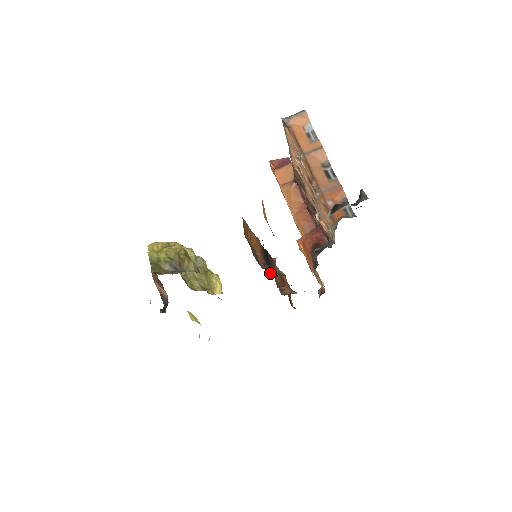
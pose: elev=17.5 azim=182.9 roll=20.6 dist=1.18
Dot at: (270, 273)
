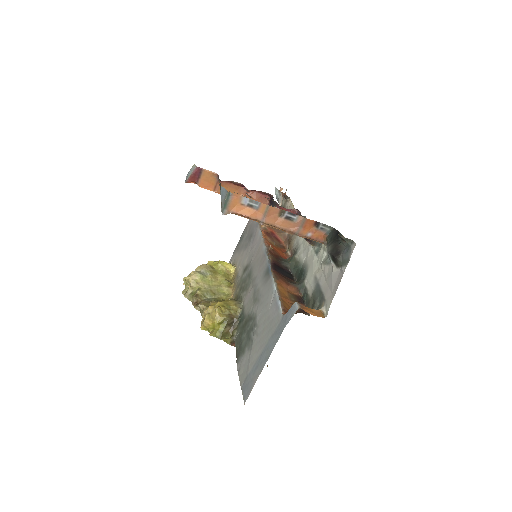
Dot at: (288, 271)
